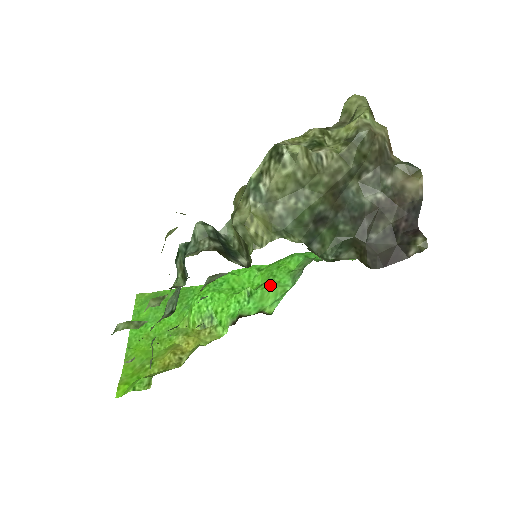
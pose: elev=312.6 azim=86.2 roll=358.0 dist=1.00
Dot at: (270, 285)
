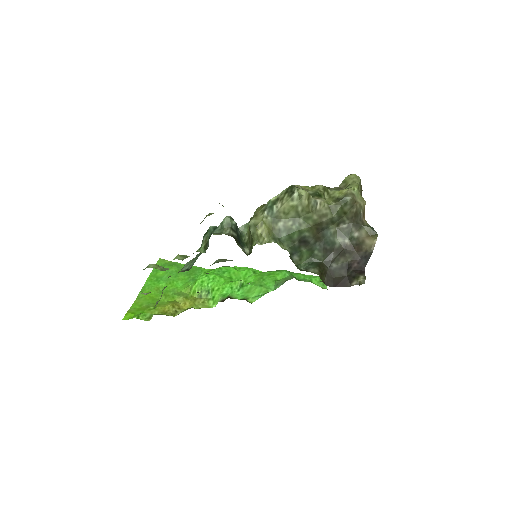
Dot at: (258, 284)
